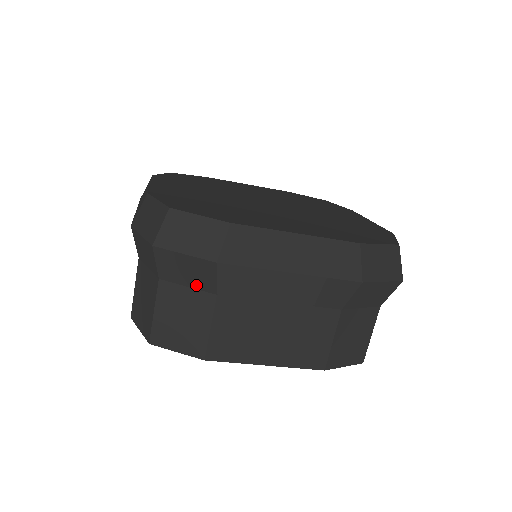
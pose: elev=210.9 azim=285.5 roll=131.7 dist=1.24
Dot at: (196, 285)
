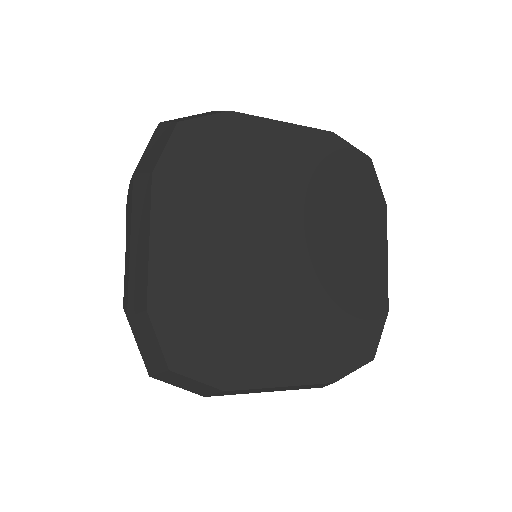
Dot at: occluded
